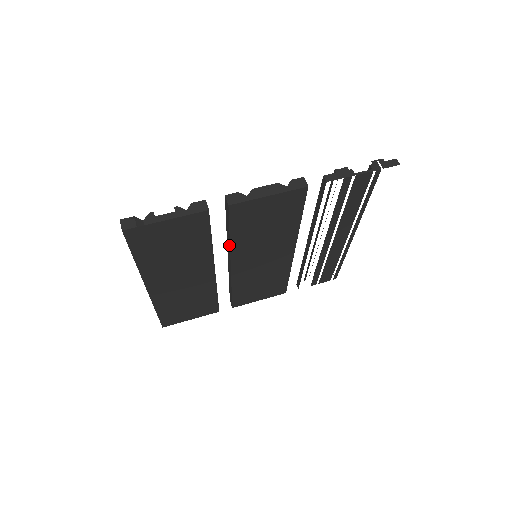
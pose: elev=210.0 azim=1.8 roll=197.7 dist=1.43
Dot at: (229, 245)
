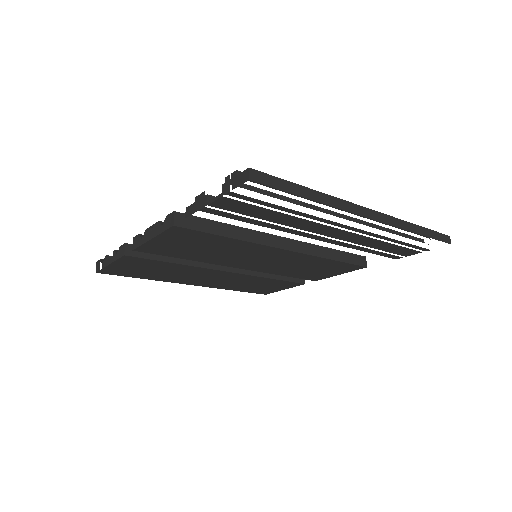
Dot at: (201, 260)
